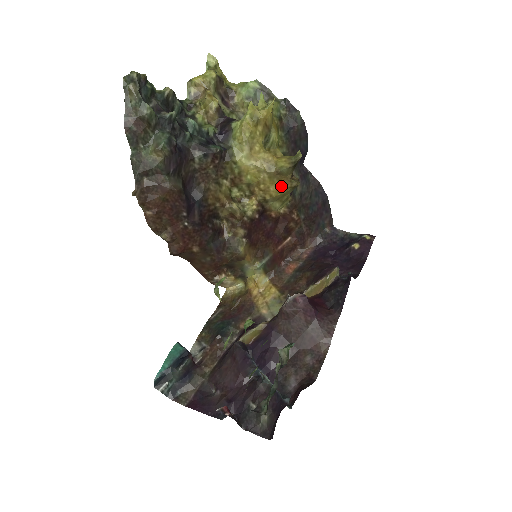
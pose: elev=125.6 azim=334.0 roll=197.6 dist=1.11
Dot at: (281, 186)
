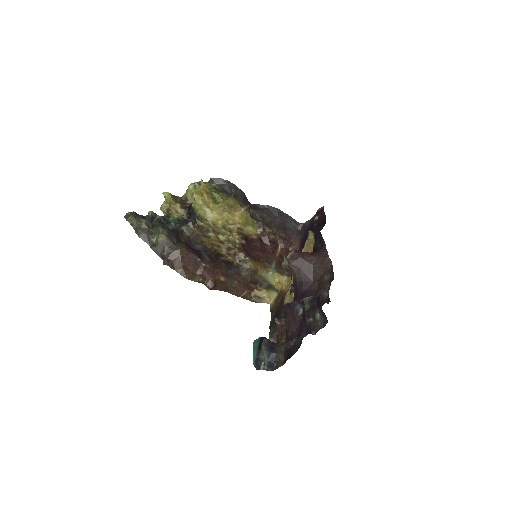
Dot at: (239, 214)
